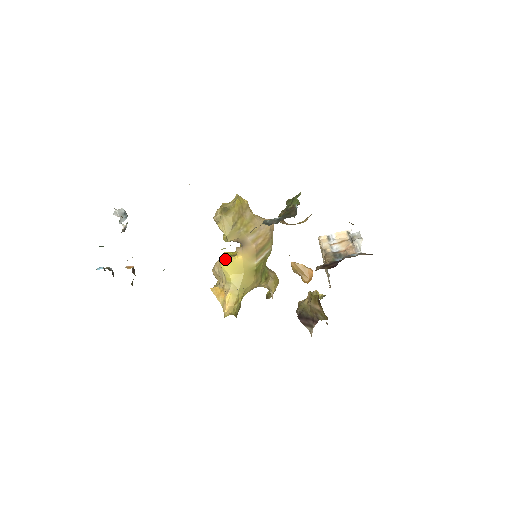
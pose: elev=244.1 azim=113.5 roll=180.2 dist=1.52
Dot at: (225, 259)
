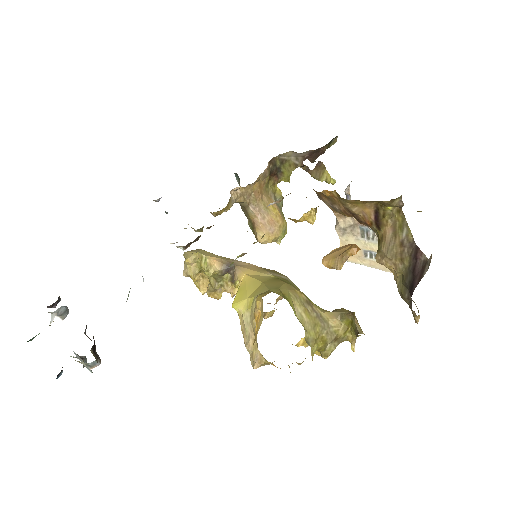
Dot at: occluded
